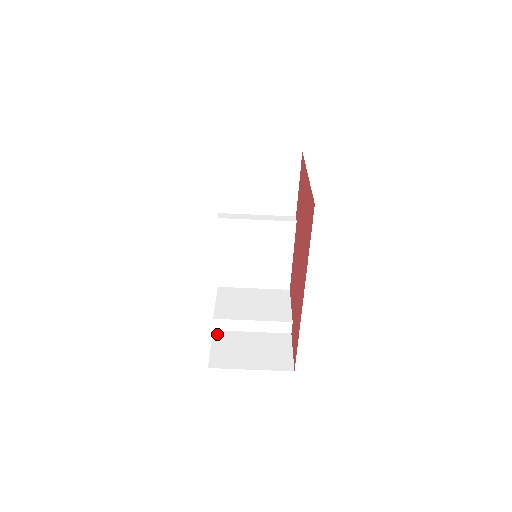
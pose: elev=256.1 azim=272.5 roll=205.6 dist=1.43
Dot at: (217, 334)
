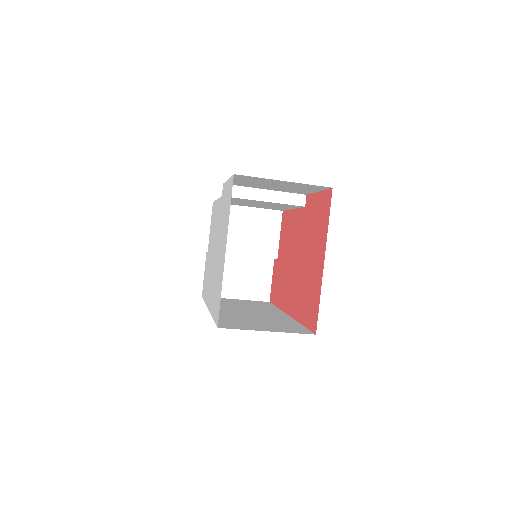
Dot at: occluded
